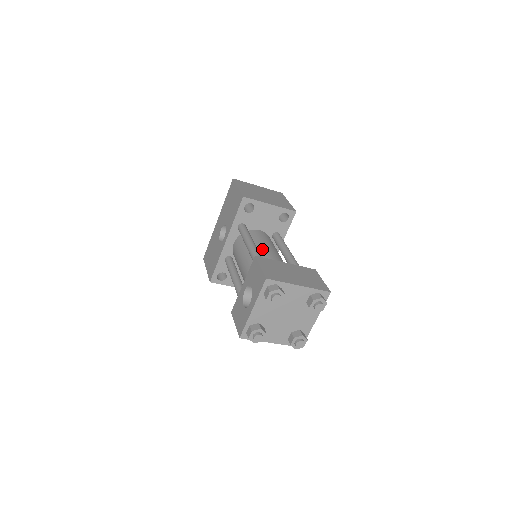
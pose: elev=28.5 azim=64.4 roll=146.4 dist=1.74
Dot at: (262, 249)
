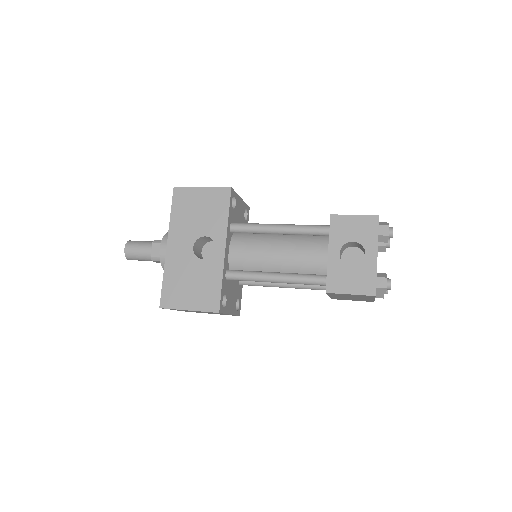
Dot at: occluded
